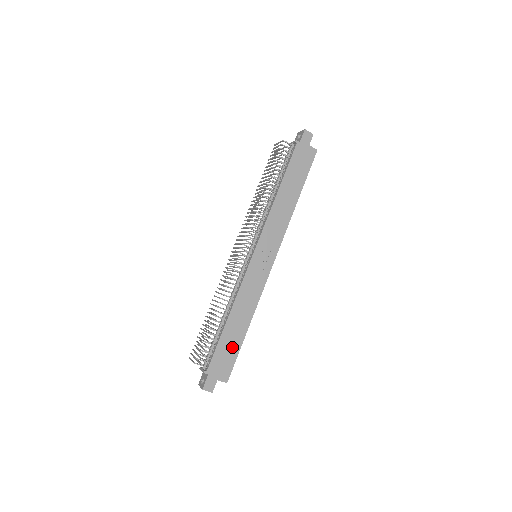
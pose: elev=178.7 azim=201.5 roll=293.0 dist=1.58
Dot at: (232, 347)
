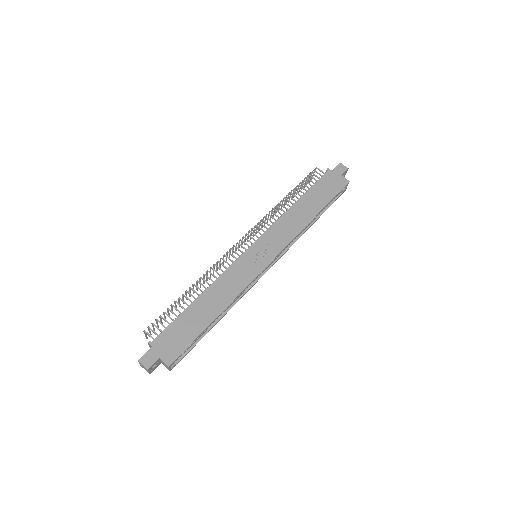
Dot at: (191, 328)
